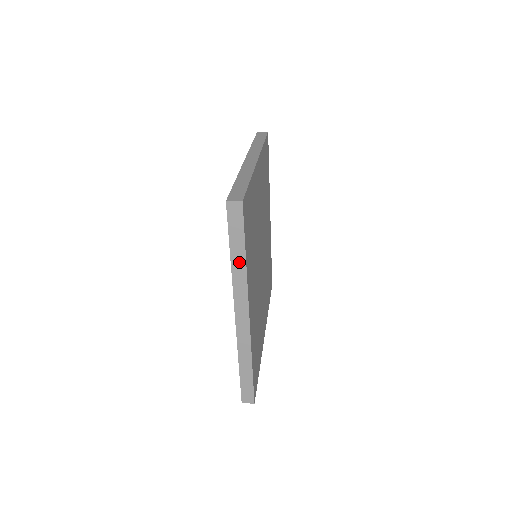
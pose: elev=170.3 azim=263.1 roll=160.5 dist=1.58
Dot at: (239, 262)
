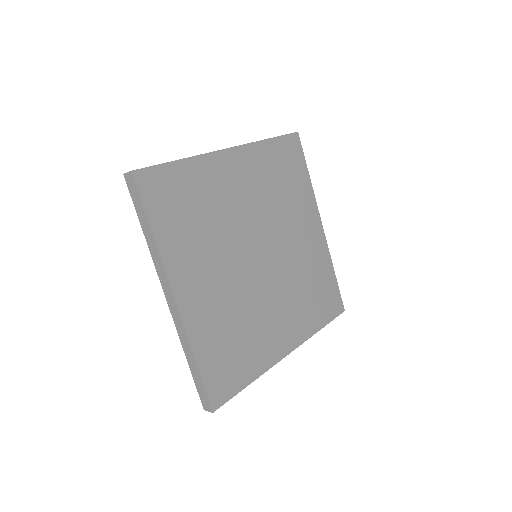
Dot at: (149, 237)
